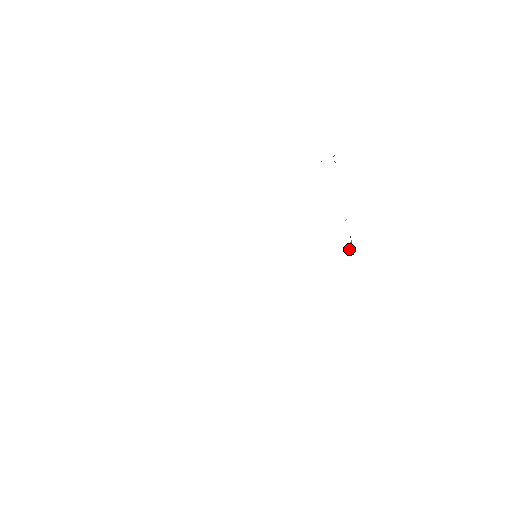
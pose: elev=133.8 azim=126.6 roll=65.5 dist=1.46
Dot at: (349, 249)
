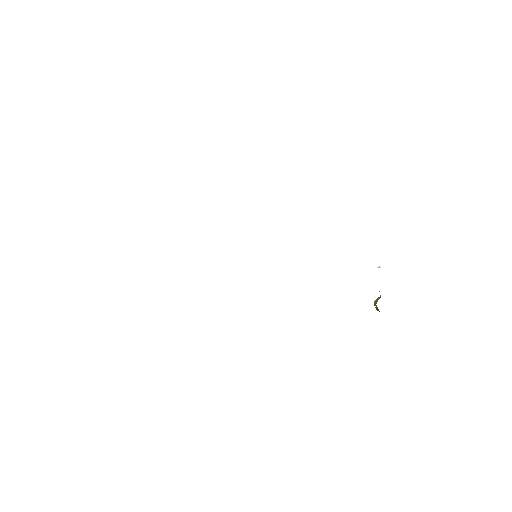
Dot at: (376, 303)
